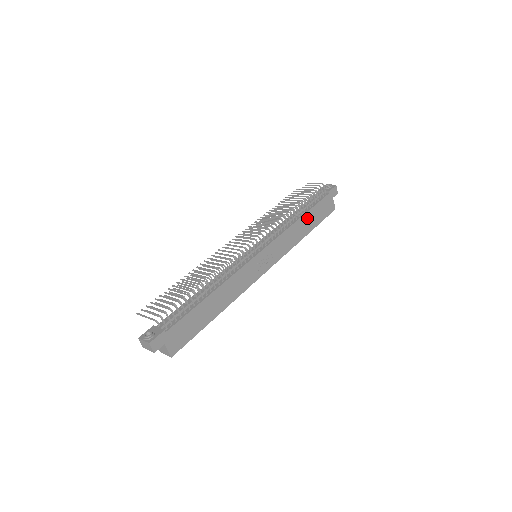
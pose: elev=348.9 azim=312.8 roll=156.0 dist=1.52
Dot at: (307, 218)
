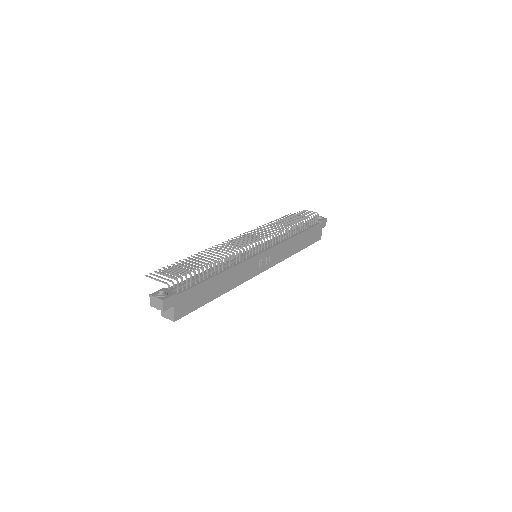
Dot at: (301, 237)
